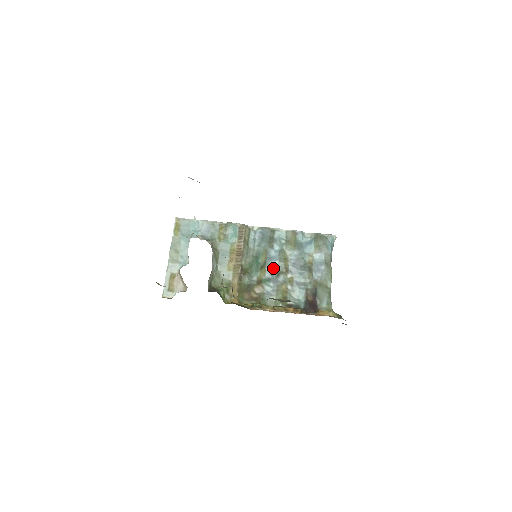
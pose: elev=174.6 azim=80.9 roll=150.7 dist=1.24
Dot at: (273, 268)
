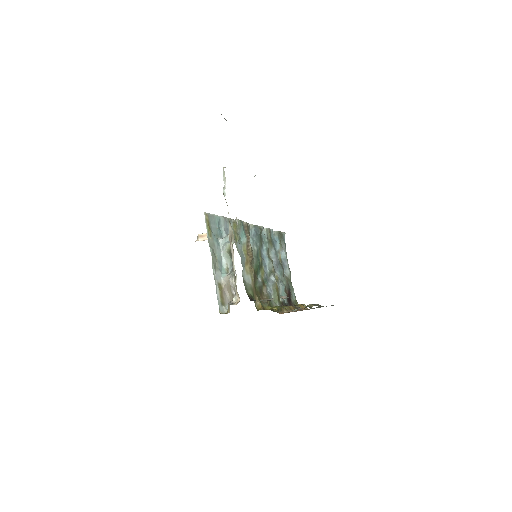
Dot at: (266, 267)
